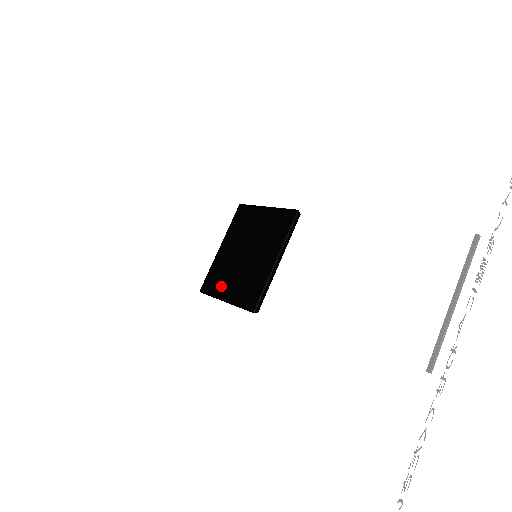
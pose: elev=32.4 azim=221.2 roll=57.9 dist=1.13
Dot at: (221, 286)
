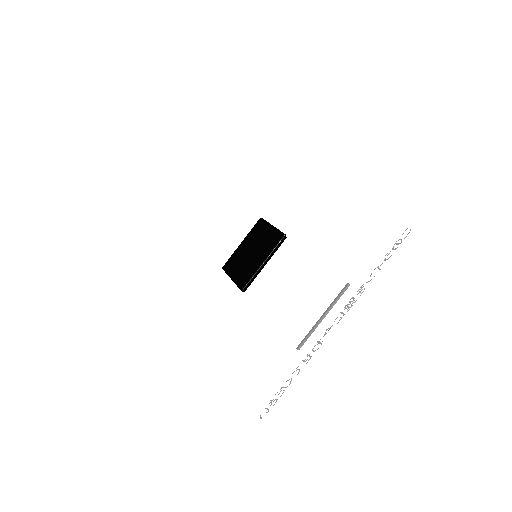
Dot at: (233, 269)
